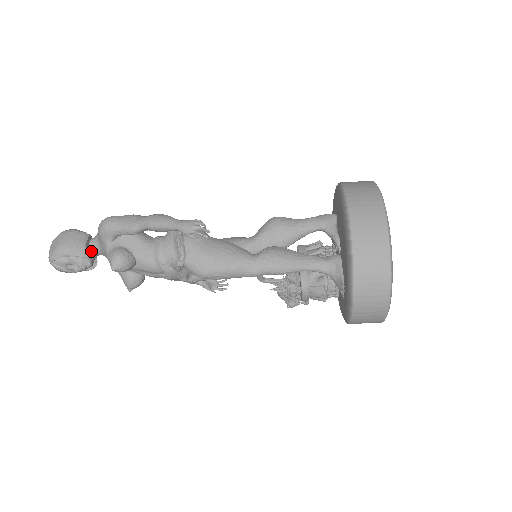
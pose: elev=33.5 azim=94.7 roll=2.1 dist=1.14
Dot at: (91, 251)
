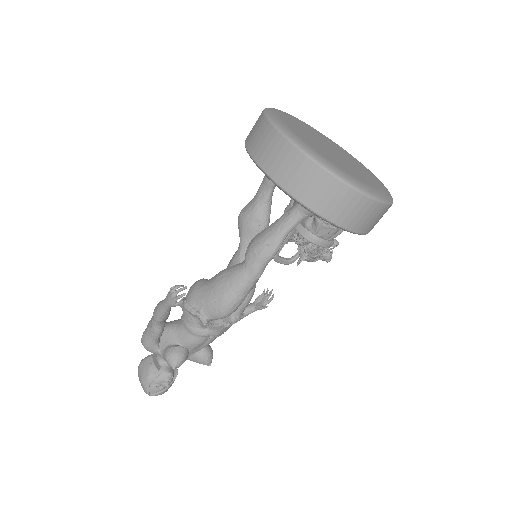
Dot at: (162, 364)
